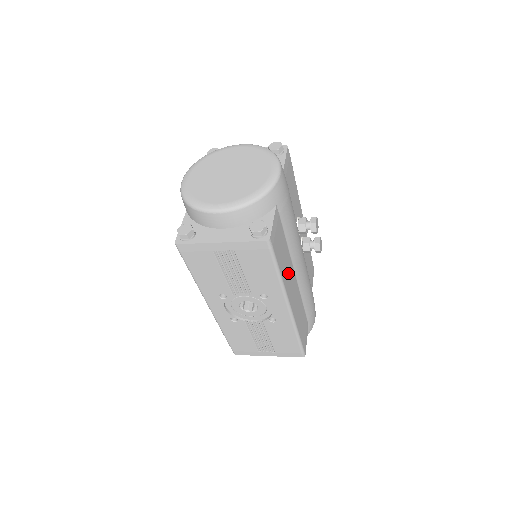
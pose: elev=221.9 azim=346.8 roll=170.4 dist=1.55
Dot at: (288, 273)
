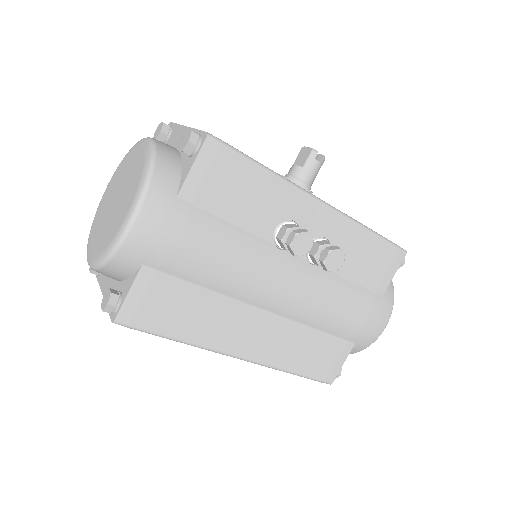
Dot at: (223, 323)
